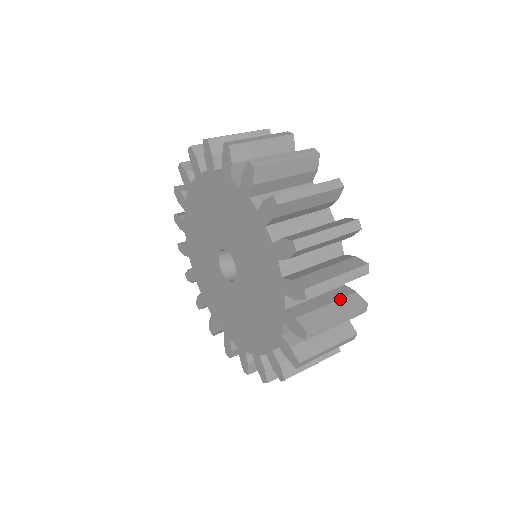
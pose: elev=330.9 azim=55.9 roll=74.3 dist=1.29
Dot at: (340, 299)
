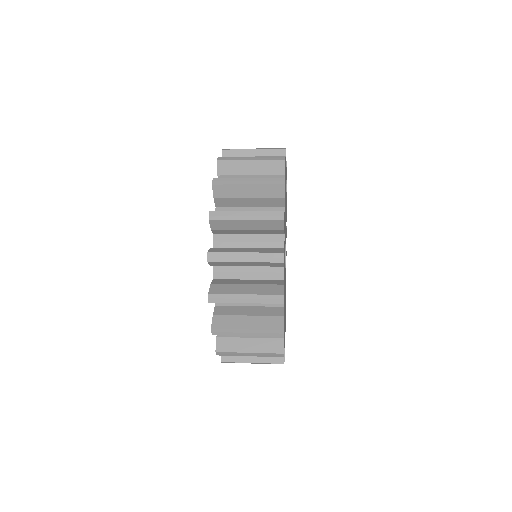
Dot at: (262, 284)
